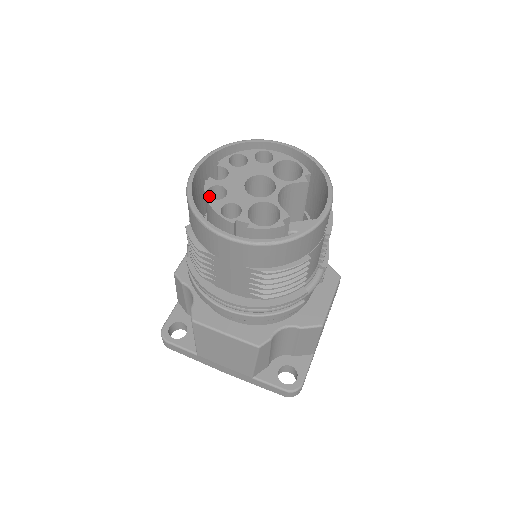
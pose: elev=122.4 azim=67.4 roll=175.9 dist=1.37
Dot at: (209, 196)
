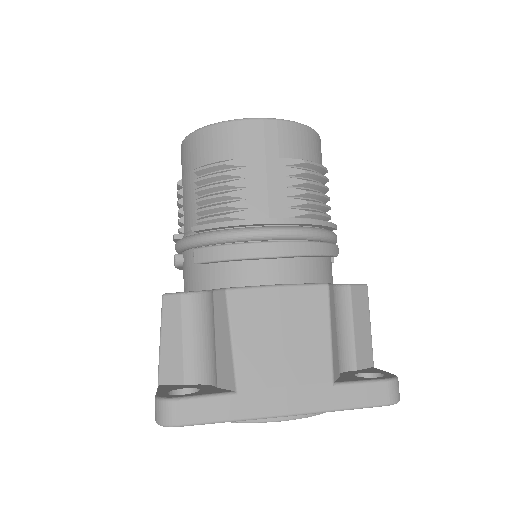
Dot at: occluded
